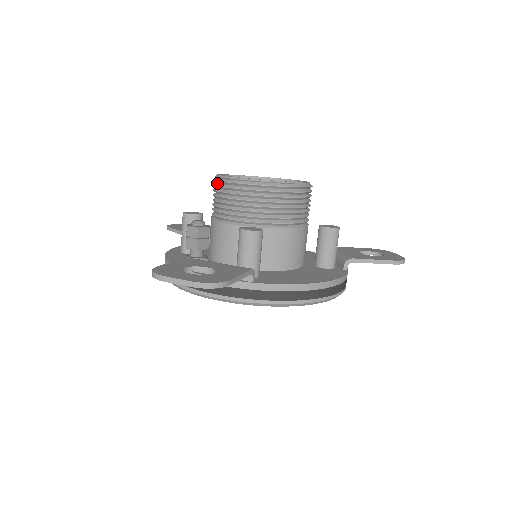
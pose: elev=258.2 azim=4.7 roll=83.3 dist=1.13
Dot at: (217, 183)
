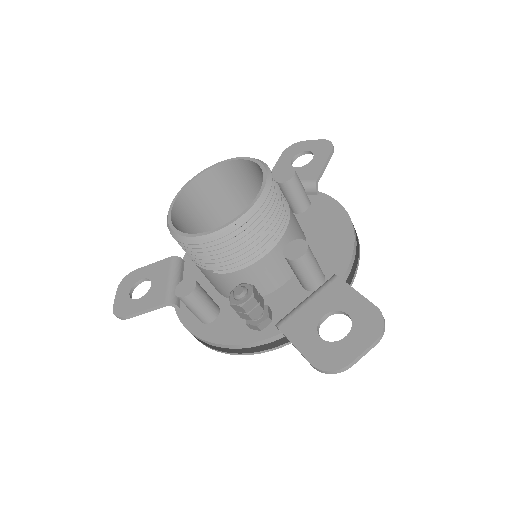
Dot at: (200, 244)
